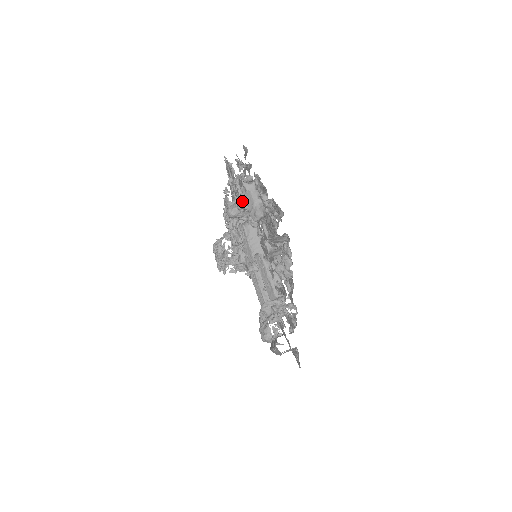
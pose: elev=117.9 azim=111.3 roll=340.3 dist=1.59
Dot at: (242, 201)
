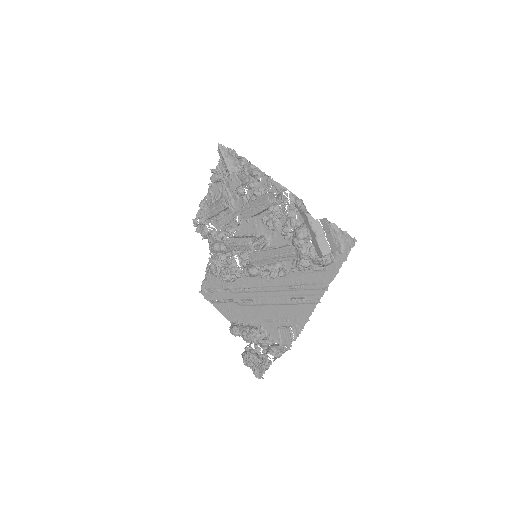
Dot at: (215, 231)
